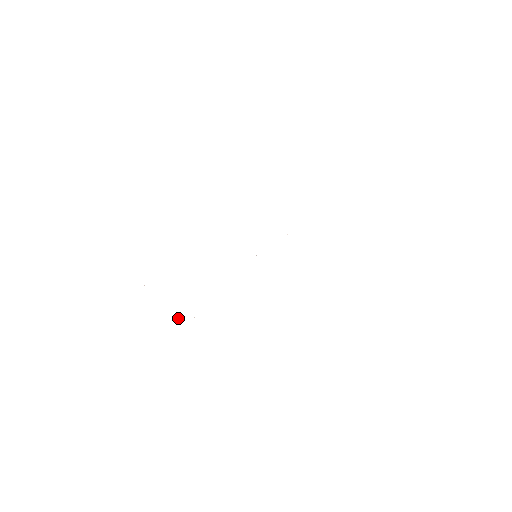
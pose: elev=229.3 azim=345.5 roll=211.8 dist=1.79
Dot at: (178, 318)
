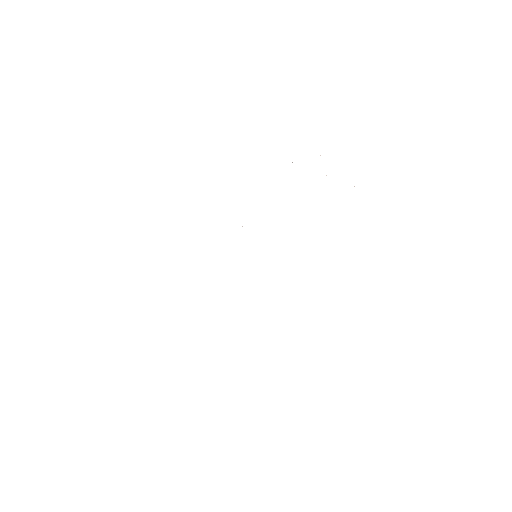
Dot at: occluded
